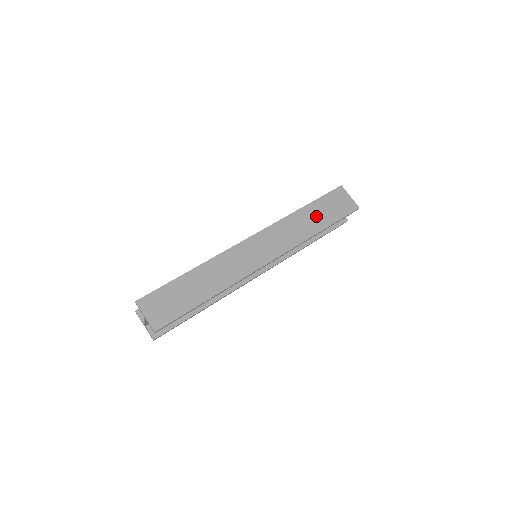
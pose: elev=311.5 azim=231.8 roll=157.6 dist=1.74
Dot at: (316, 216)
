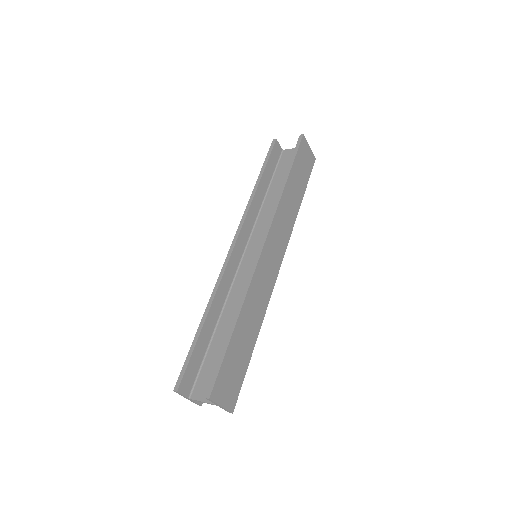
Dot at: (296, 187)
